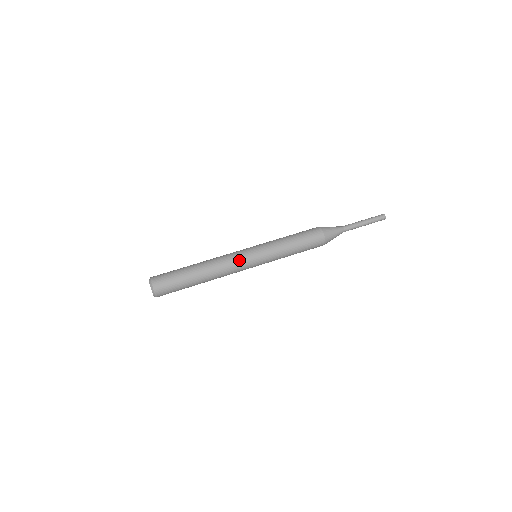
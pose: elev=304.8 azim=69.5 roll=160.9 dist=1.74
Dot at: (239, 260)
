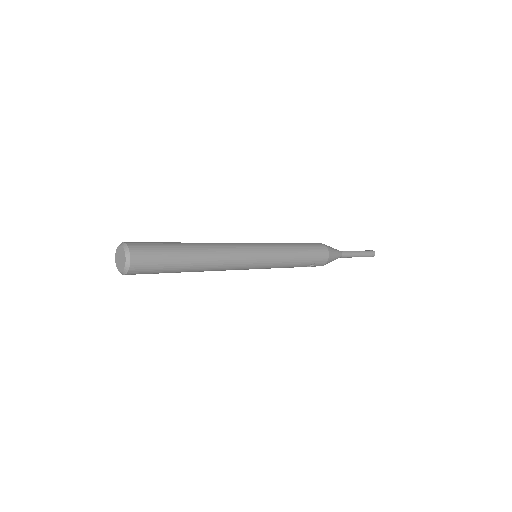
Dot at: (238, 243)
